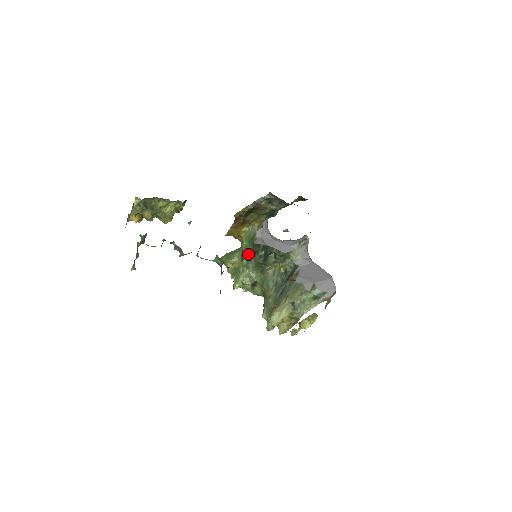
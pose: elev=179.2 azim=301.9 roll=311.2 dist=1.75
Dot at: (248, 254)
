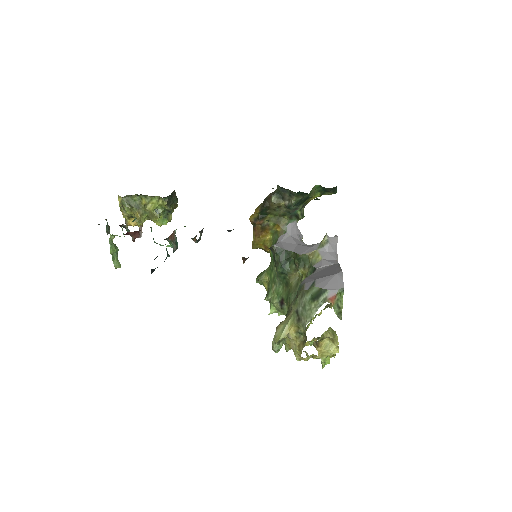
Dot at: (273, 266)
